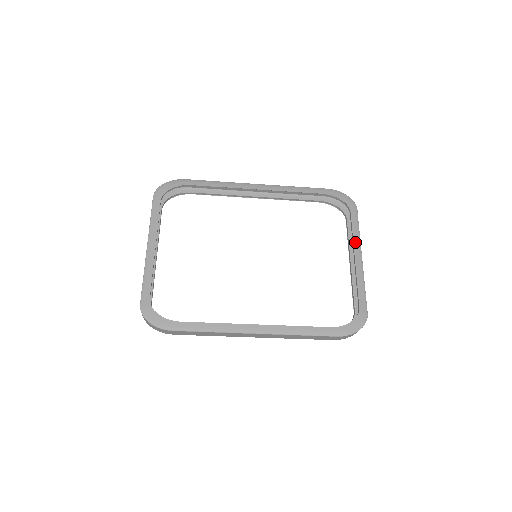
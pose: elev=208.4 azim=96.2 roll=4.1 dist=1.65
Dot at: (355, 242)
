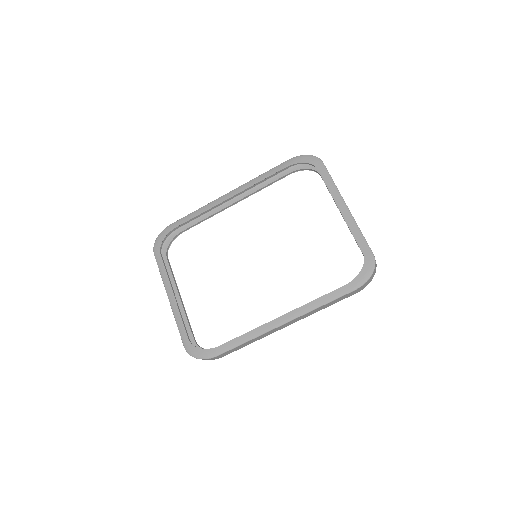
Dot at: (334, 195)
